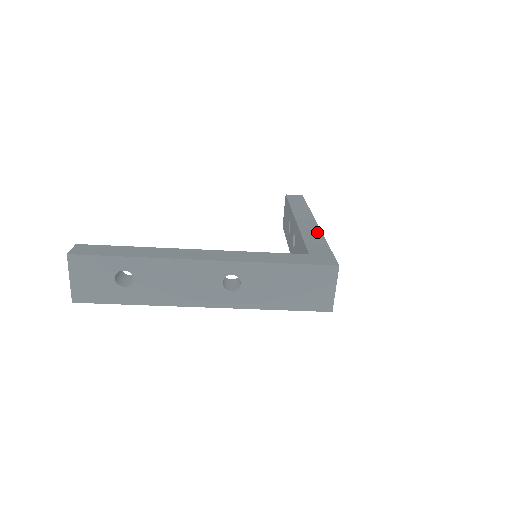
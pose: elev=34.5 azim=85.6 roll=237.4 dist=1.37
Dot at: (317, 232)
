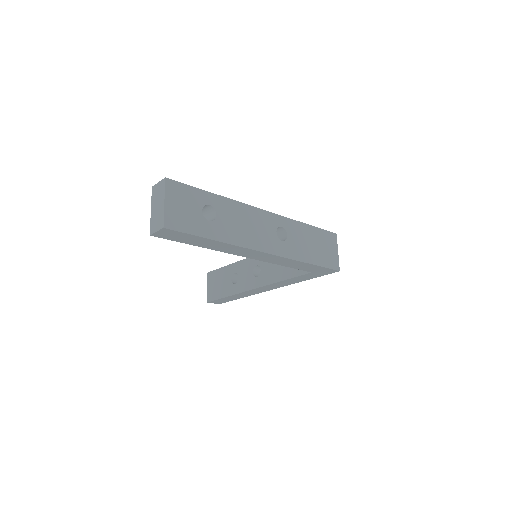
Dot at: occluded
